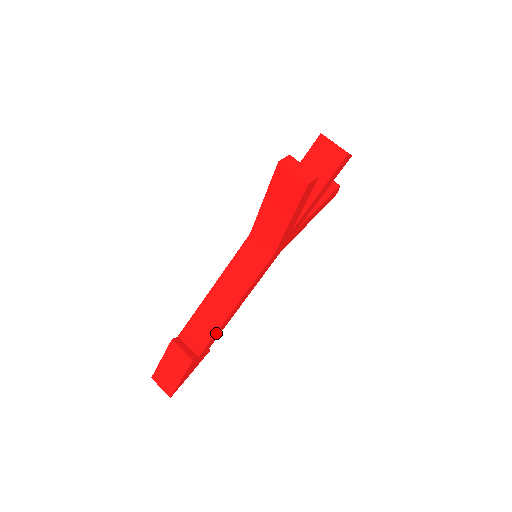
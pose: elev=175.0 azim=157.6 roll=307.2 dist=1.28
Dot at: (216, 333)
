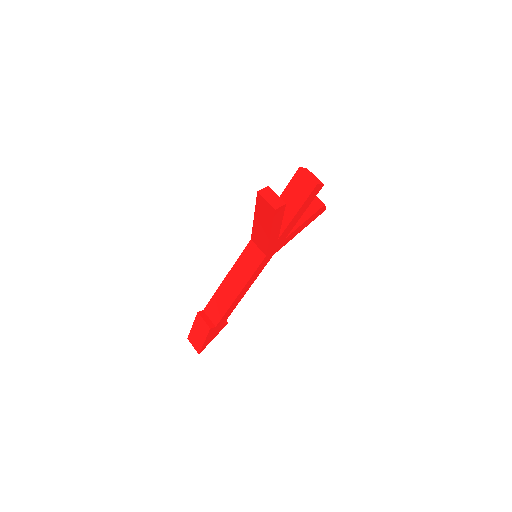
Dot at: (228, 311)
